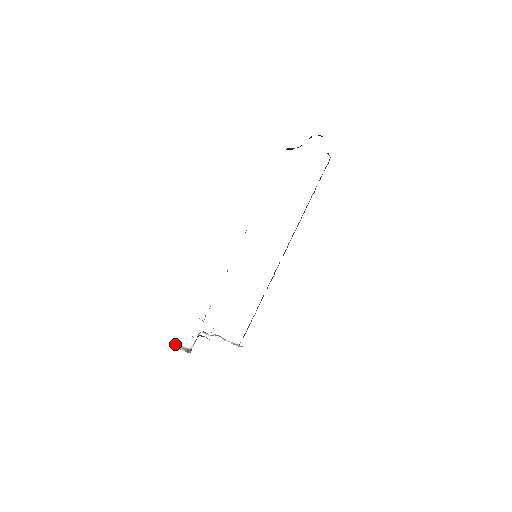
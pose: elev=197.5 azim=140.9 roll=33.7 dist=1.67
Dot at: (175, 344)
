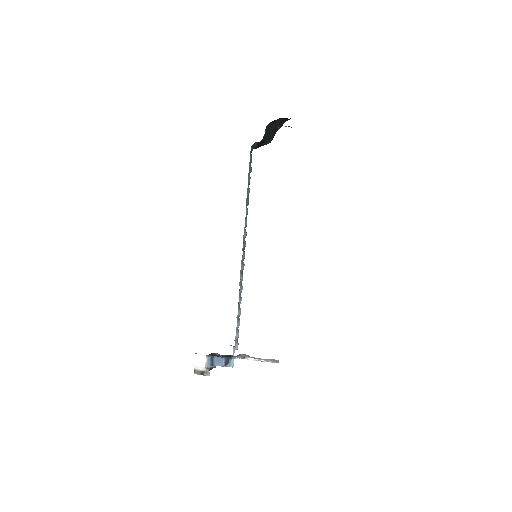
Dot at: occluded
